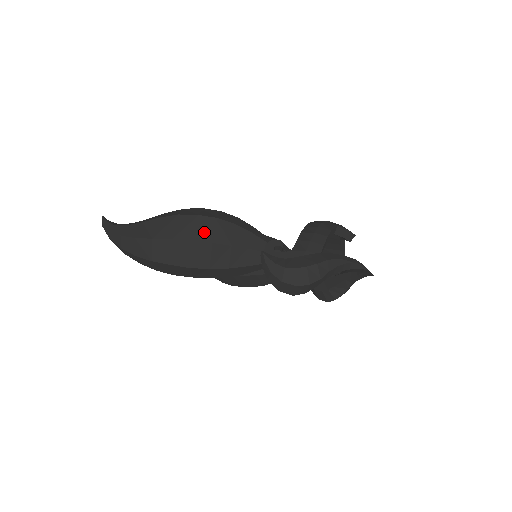
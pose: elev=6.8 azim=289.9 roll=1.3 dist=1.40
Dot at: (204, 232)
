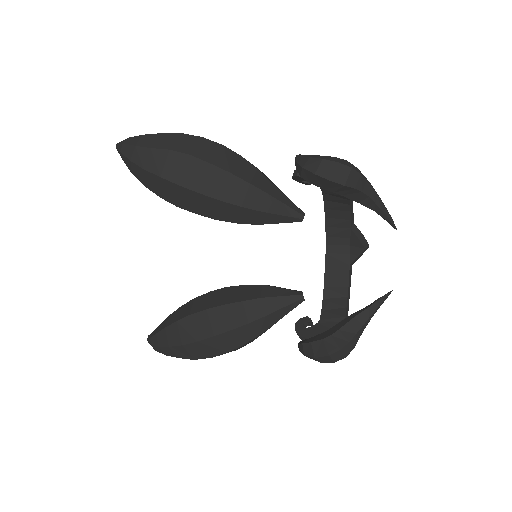
Dot at: occluded
